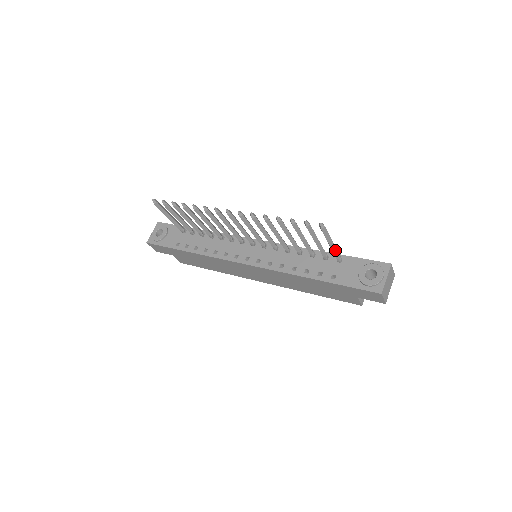
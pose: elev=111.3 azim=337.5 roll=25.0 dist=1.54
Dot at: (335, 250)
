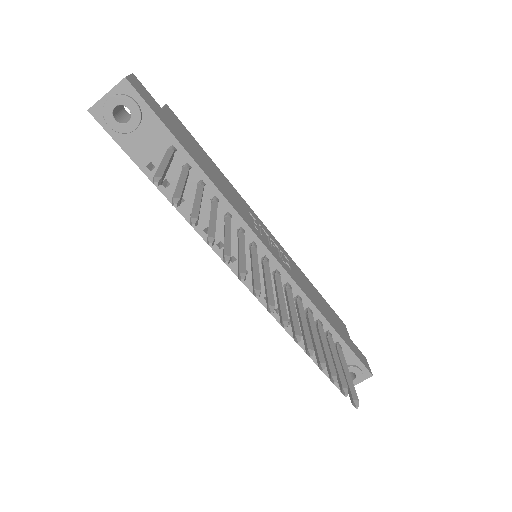
Dot at: (343, 365)
